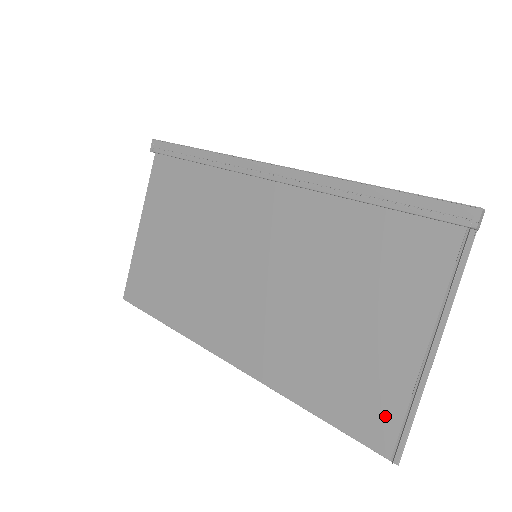
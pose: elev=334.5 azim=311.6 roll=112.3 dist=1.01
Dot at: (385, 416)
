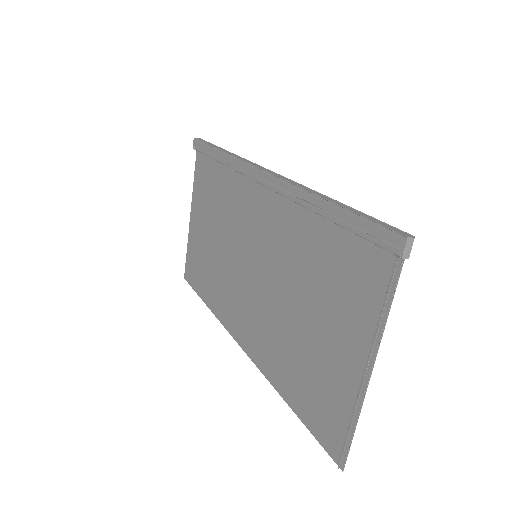
Dot at: (335, 425)
